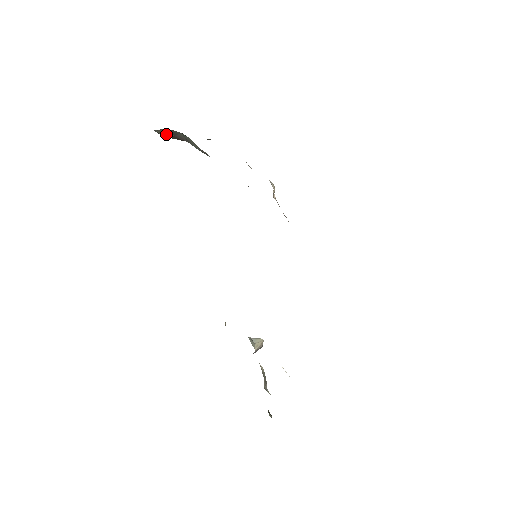
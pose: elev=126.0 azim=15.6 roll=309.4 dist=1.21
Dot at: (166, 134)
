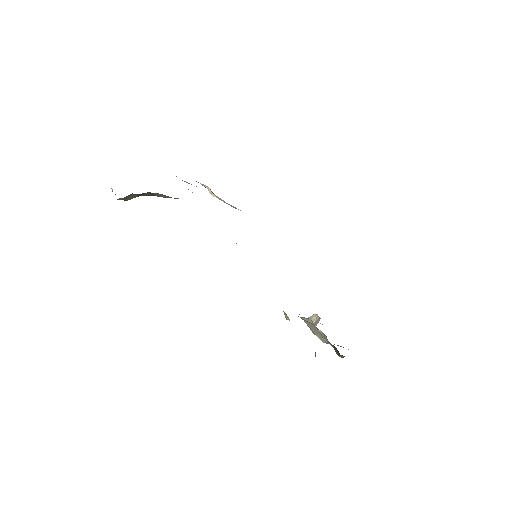
Dot at: (130, 198)
